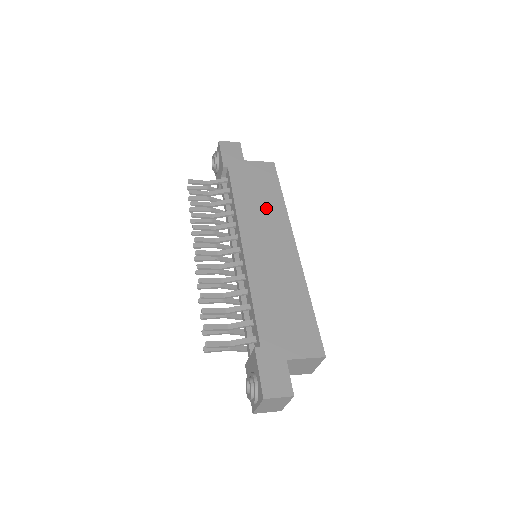
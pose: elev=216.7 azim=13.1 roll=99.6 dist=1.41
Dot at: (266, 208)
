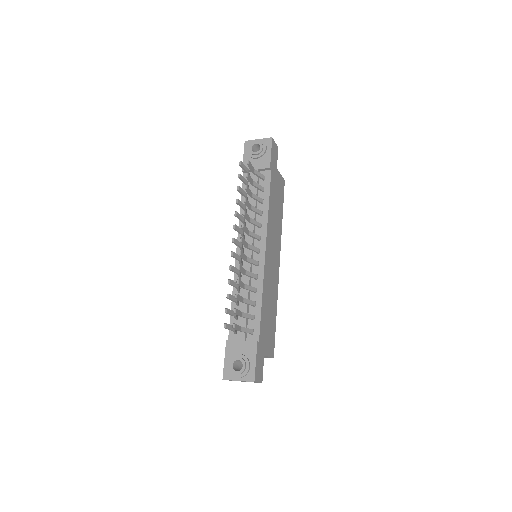
Dot at: (277, 223)
